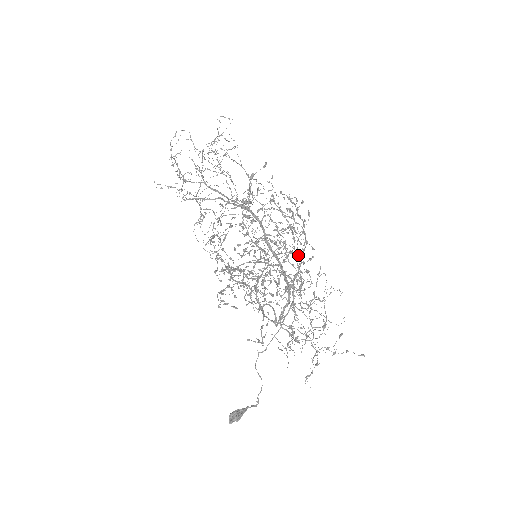
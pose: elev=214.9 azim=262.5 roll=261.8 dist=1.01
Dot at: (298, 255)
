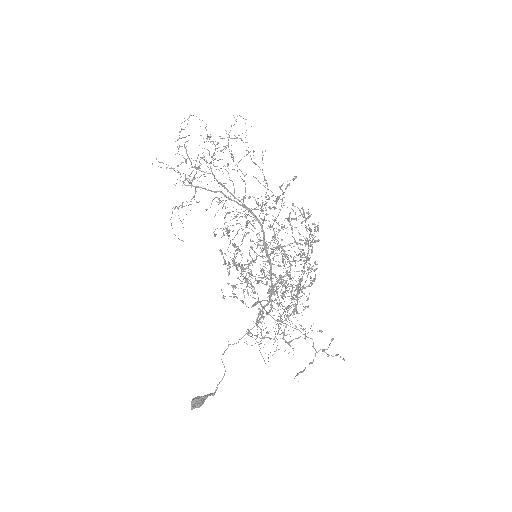
Dot at: (295, 263)
